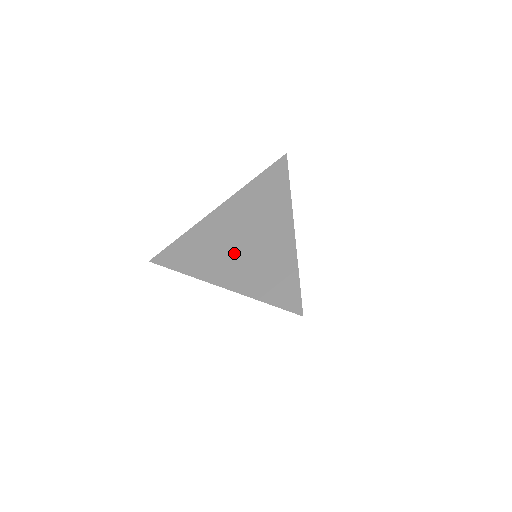
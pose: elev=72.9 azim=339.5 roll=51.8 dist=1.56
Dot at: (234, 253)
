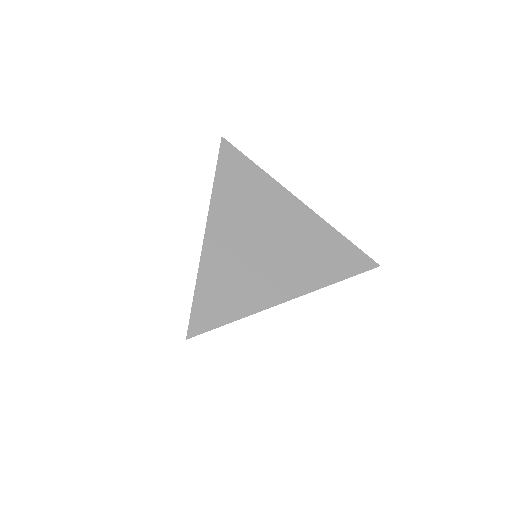
Dot at: occluded
